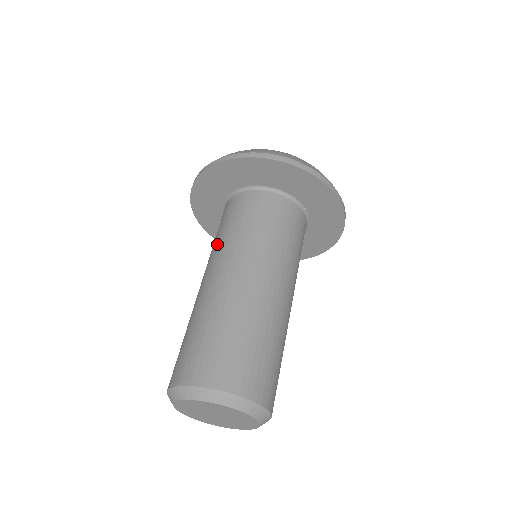
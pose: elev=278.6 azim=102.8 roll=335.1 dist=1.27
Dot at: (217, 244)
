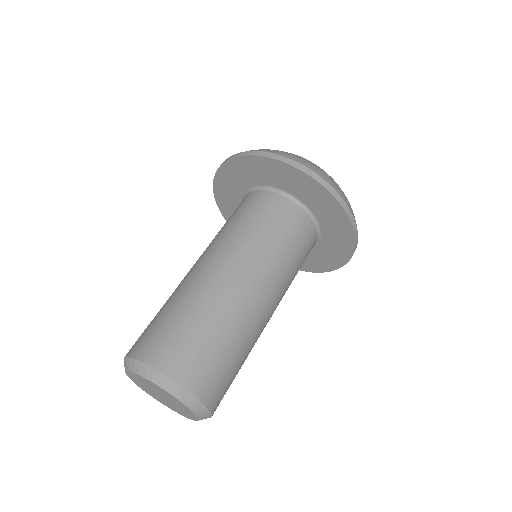
Dot at: (249, 238)
